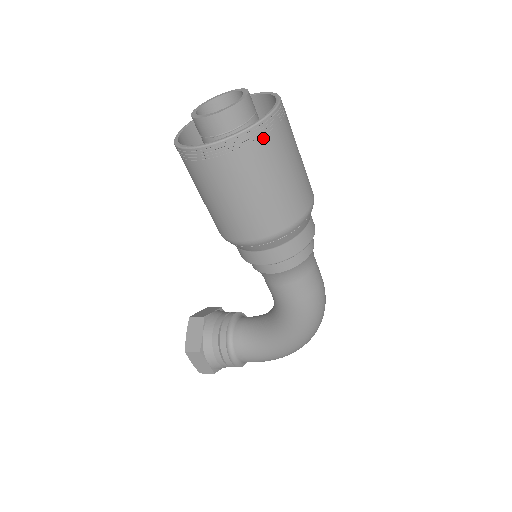
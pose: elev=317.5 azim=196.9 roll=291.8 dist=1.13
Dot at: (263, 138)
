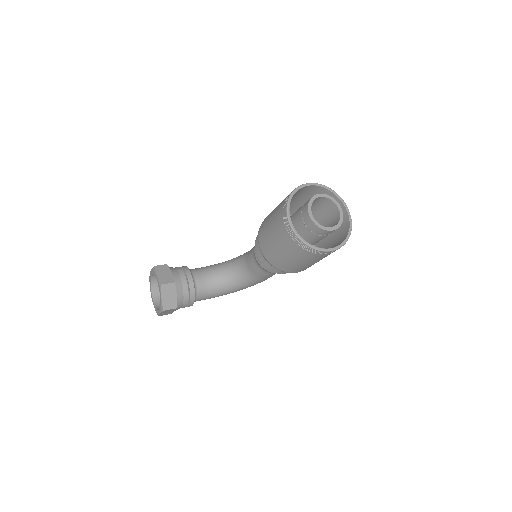
Dot at: occluded
